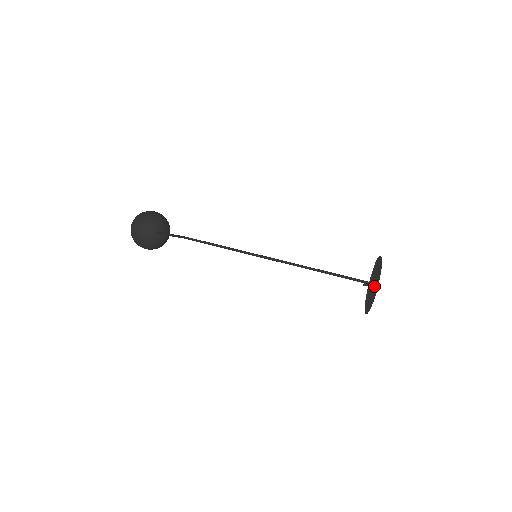
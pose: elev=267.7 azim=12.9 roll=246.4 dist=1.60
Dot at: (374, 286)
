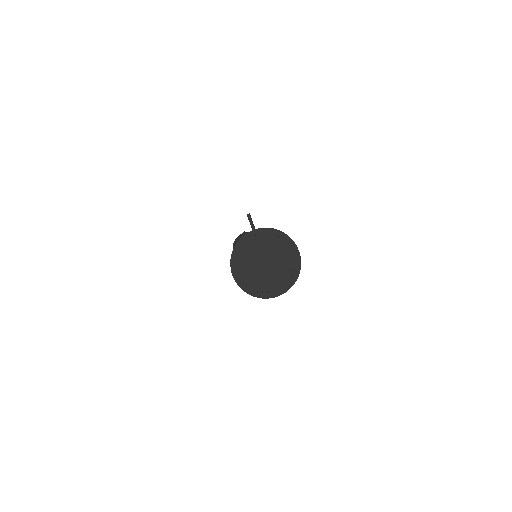
Dot at: (267, 271)
